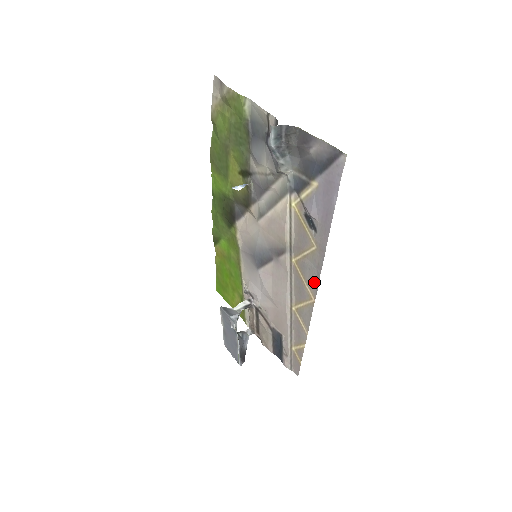
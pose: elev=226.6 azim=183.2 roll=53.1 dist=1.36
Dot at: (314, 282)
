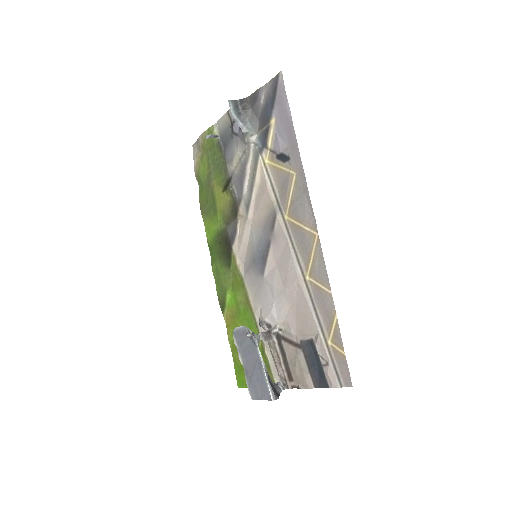
Dot at: (309, 213)
